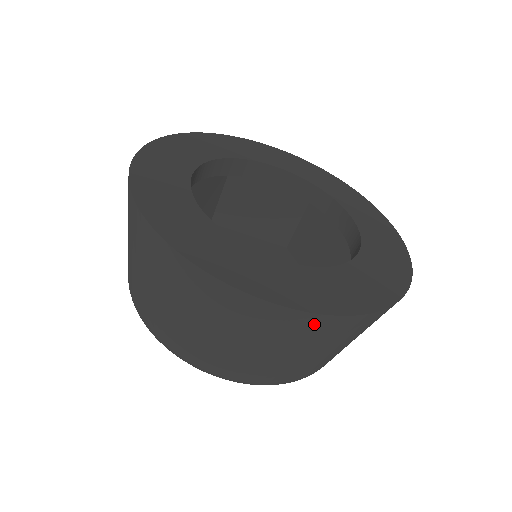
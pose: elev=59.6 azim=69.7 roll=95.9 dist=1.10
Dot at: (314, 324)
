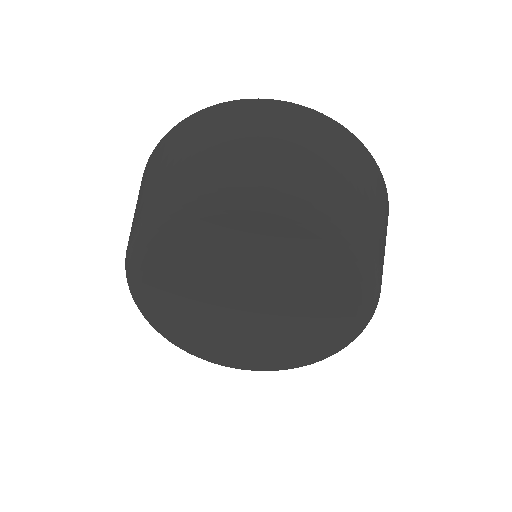
Dot at: (309, 116)
